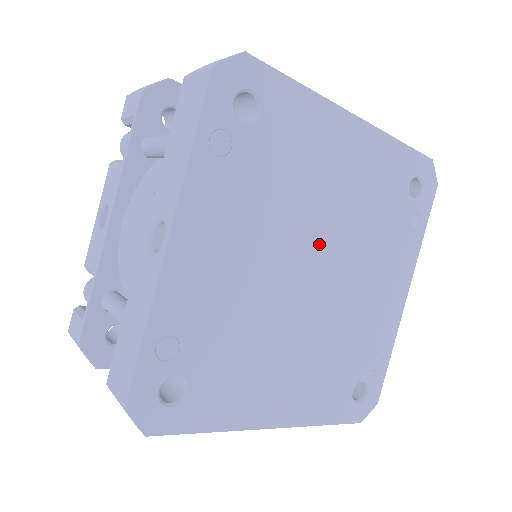
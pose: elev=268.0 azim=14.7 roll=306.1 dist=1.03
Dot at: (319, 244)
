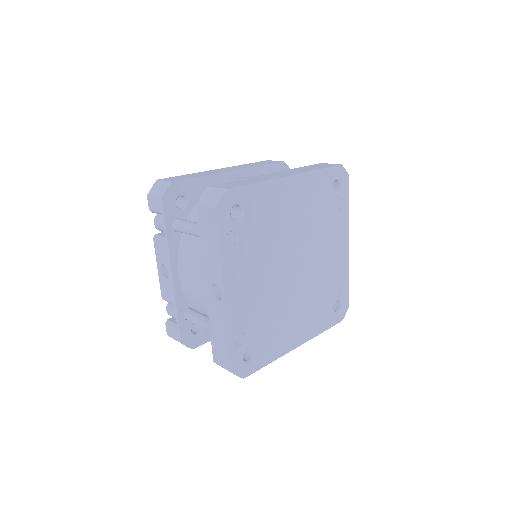
Dot at: (293, 251)
